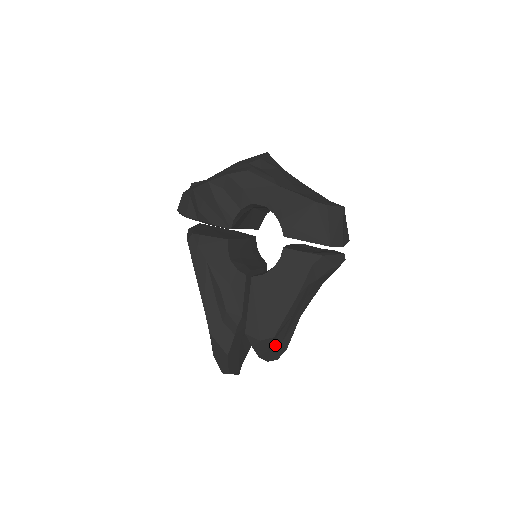
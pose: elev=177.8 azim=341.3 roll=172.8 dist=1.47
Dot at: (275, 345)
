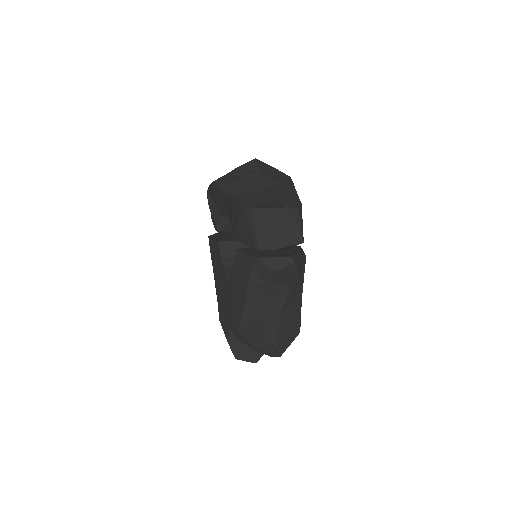
Dot at: (259, 341)
